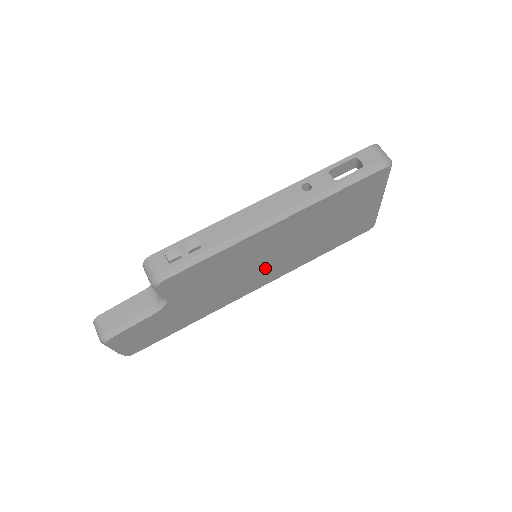
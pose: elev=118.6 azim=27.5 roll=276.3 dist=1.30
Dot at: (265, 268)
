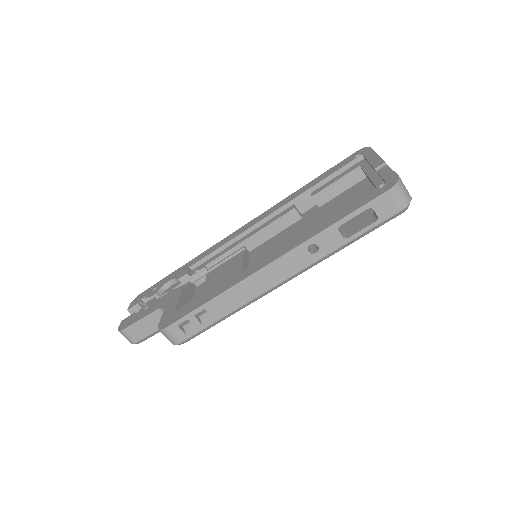
Dot at: occluded
